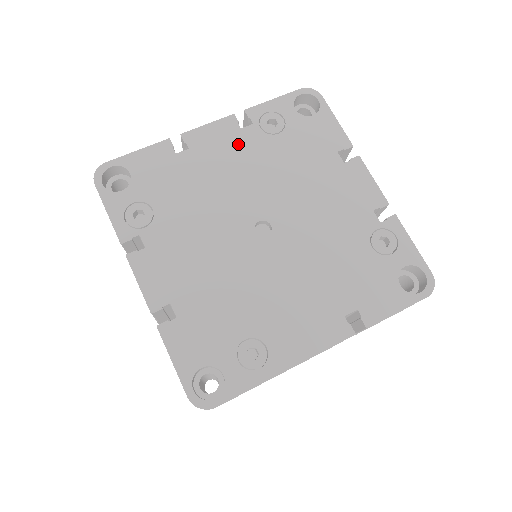
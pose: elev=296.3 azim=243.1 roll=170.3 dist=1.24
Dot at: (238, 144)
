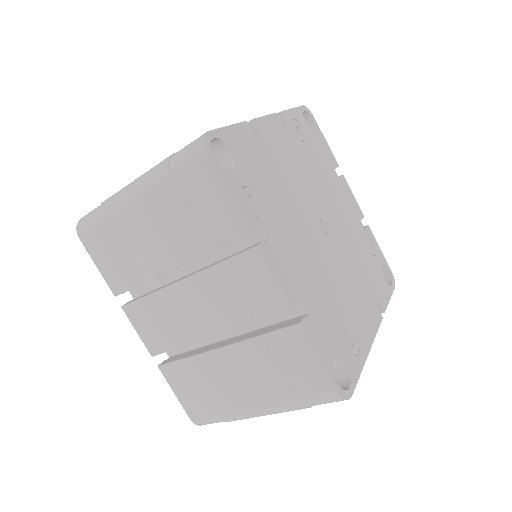
Dot at: (288, 144)
